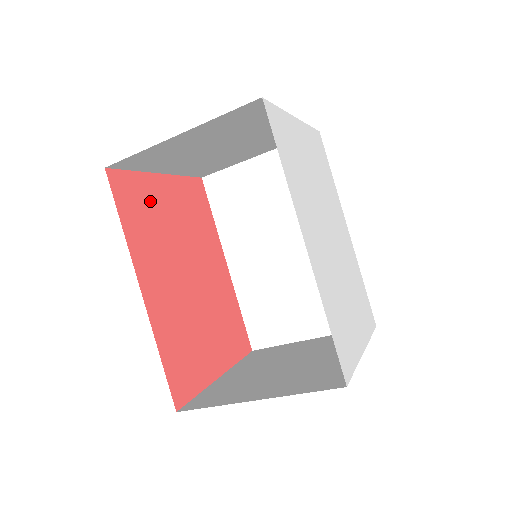
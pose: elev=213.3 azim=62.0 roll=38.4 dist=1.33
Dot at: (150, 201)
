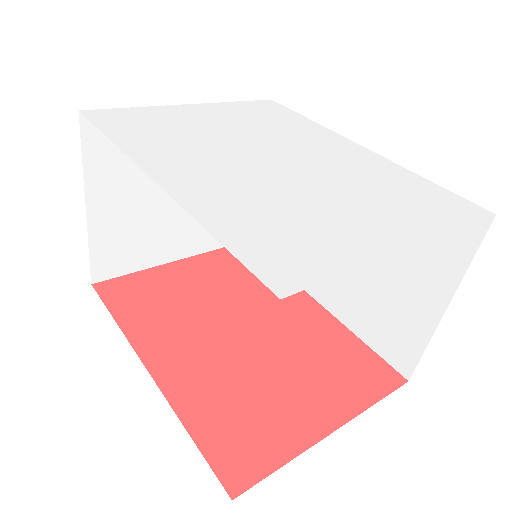
Dot at: (161, 287)
